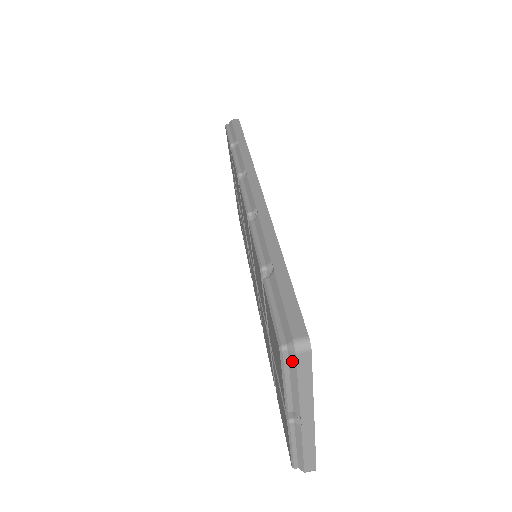
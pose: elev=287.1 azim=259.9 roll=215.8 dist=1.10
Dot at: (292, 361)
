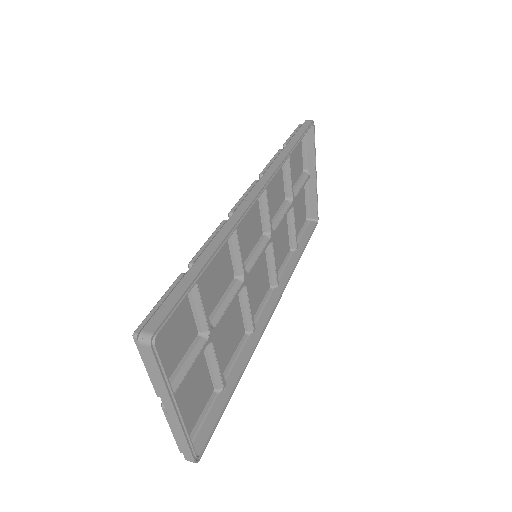
Dot at: (141, 350)
